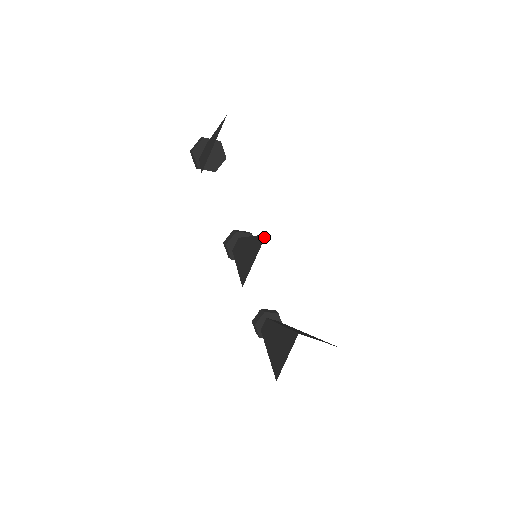
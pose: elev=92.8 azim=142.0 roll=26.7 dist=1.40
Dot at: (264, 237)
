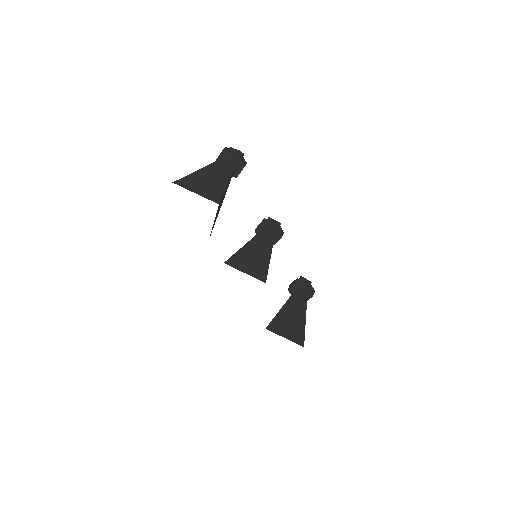
Dot at: occluded
